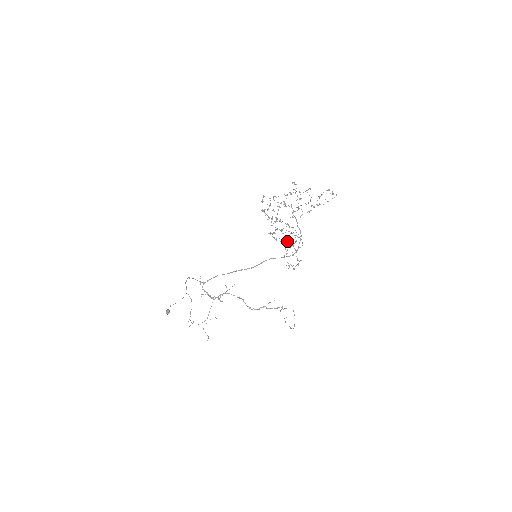
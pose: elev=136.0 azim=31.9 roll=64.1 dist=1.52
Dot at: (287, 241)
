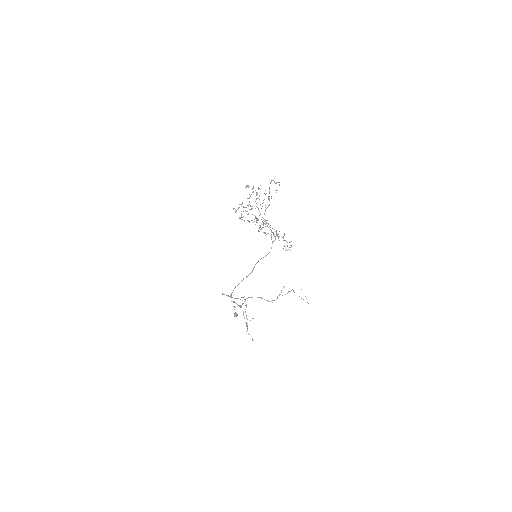
Dot at: occluded
